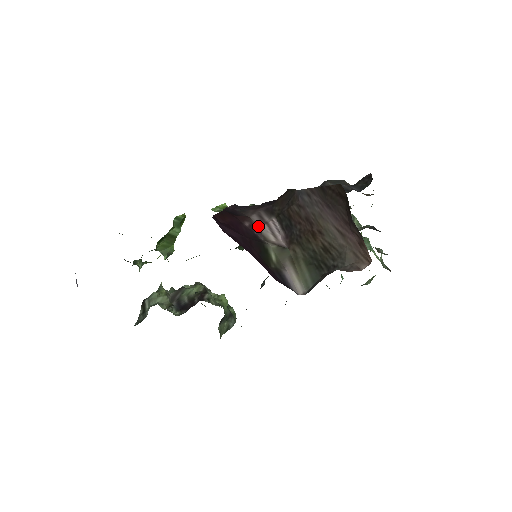
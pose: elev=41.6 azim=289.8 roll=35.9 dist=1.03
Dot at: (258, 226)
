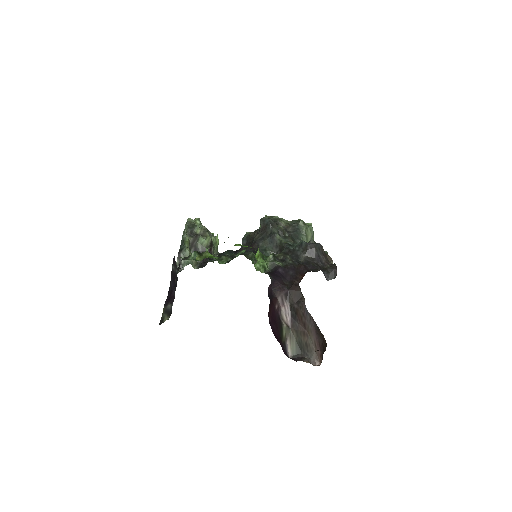
Dot at: (280, 308)
